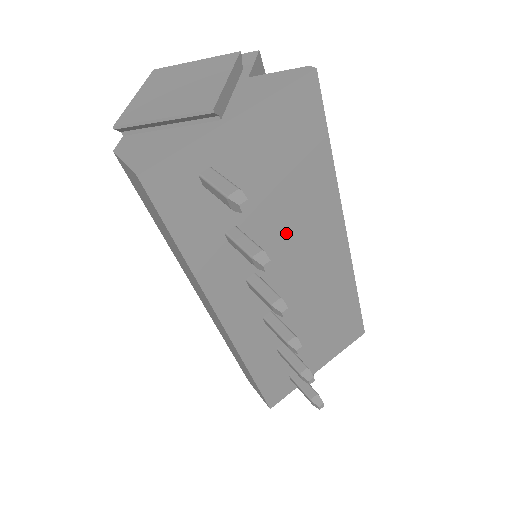
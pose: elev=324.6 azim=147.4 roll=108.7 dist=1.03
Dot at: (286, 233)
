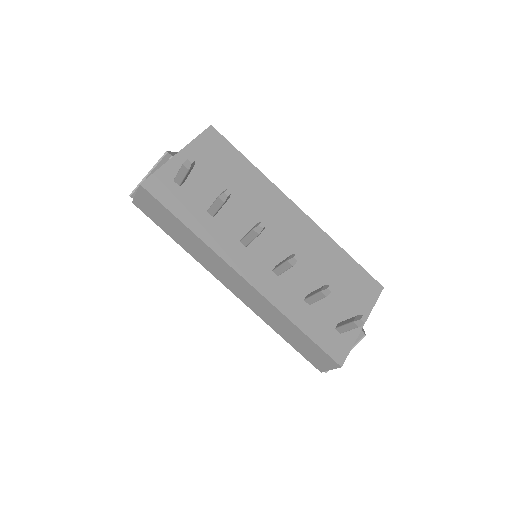
Dot at: (250, 209)
